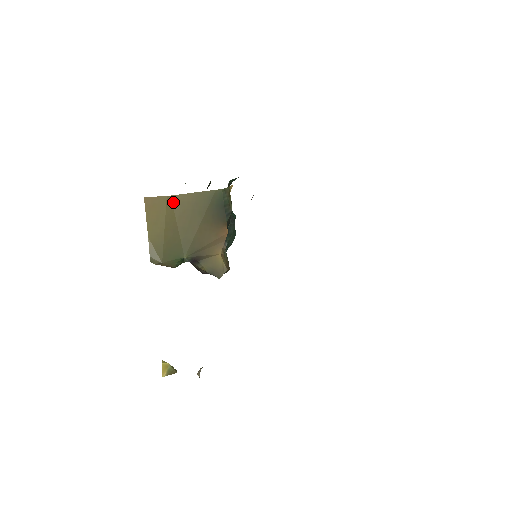
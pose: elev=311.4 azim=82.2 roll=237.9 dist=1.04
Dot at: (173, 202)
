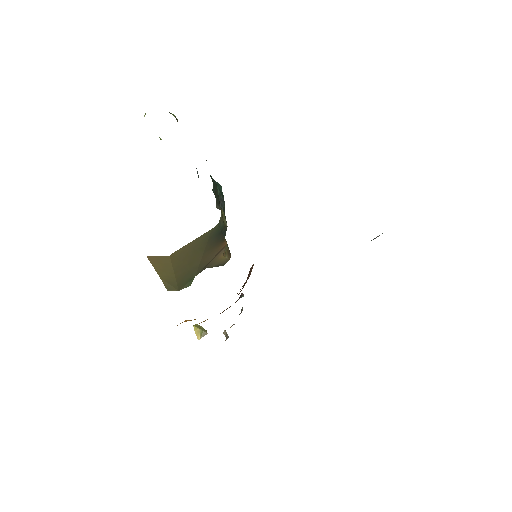
Dot at: (176, 255)
